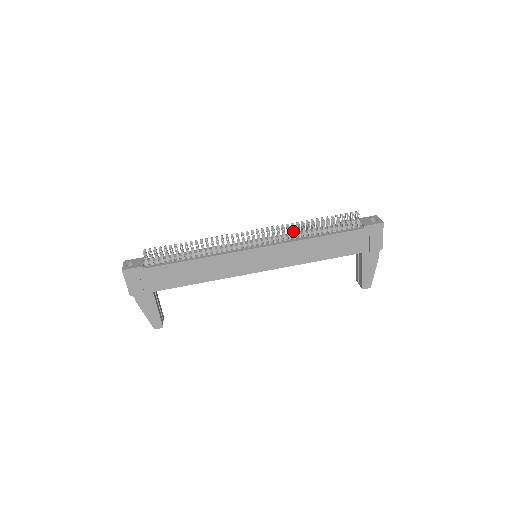
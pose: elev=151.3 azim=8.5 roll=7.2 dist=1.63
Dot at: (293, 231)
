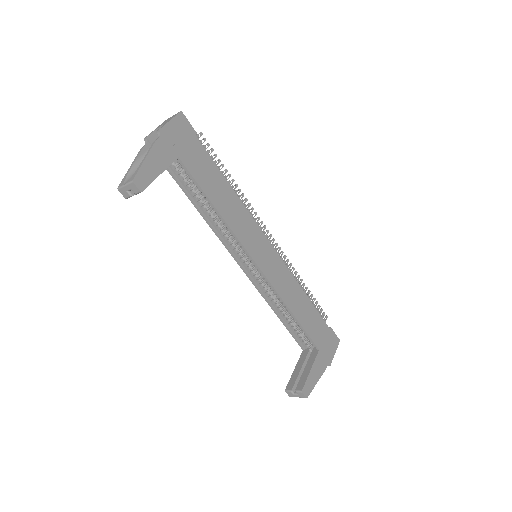
Dot at: (291, 272)
